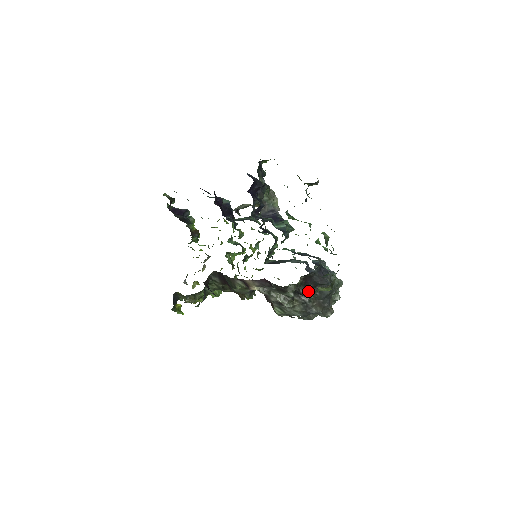
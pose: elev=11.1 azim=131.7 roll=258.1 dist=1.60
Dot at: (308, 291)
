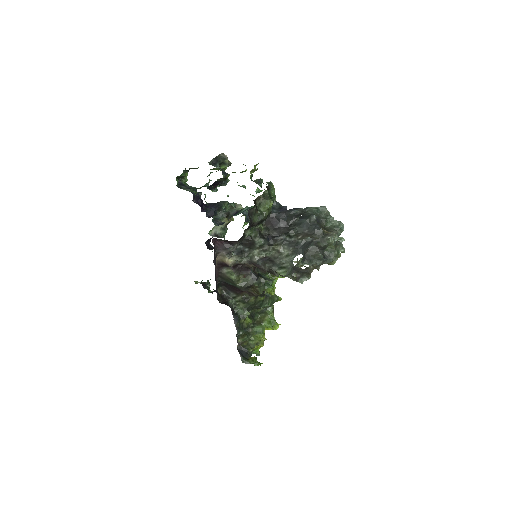
Dot at: (284, 232)
